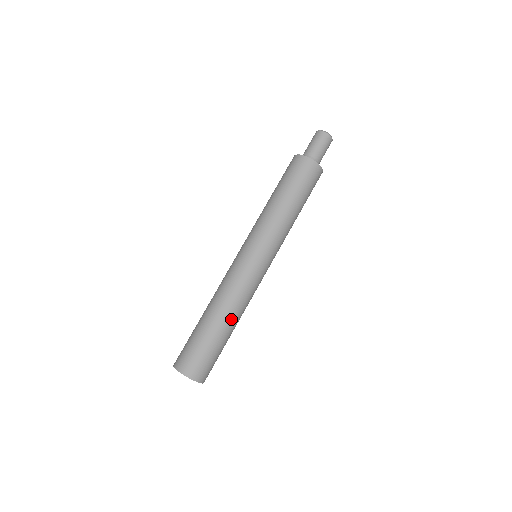
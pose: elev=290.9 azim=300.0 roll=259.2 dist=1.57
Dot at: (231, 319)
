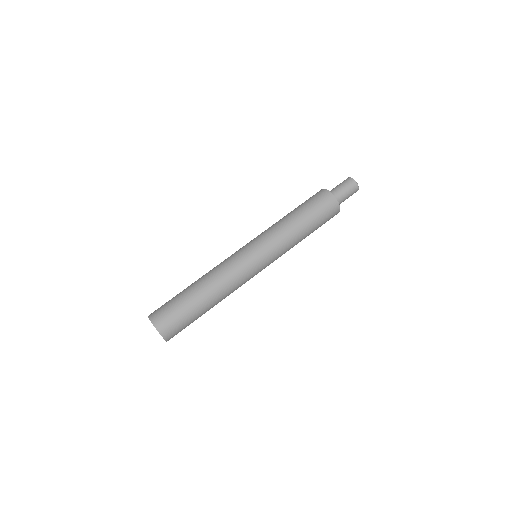
Dot at: (210, 292)
